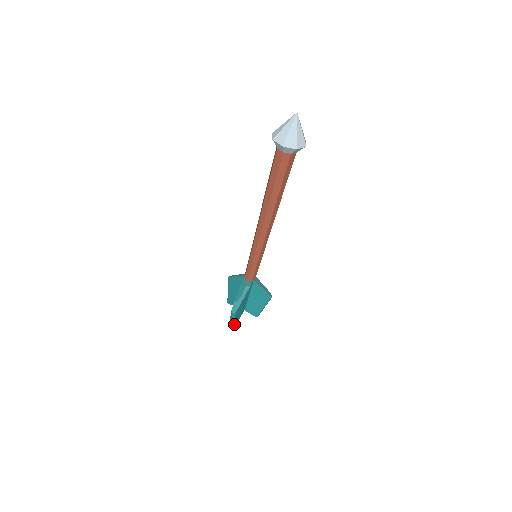
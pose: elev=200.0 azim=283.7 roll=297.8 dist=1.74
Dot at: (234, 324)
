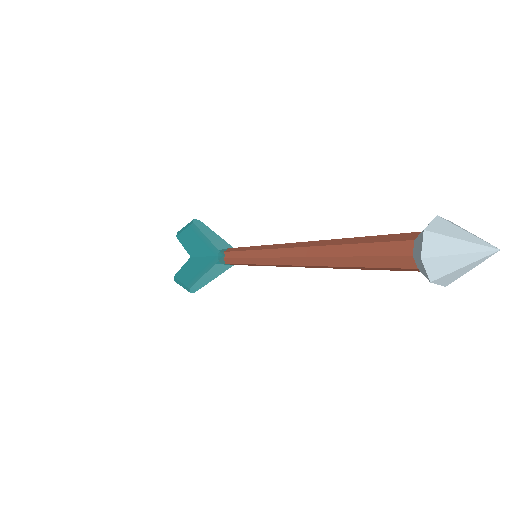
Dot at: occluded
